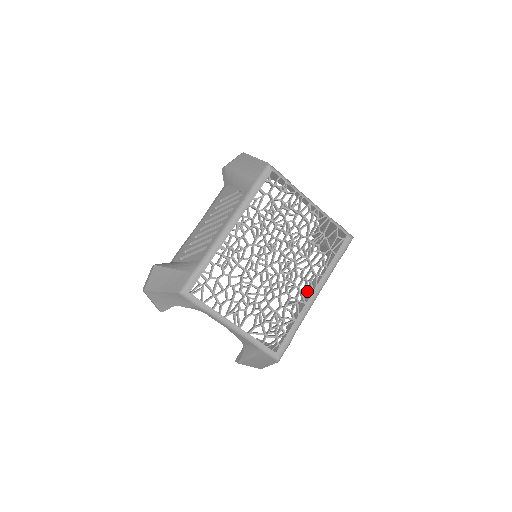
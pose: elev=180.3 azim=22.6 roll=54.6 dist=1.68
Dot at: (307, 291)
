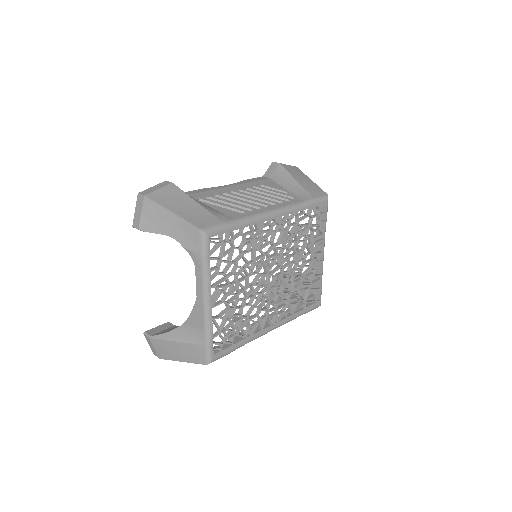
Dot at: (270, 320)
